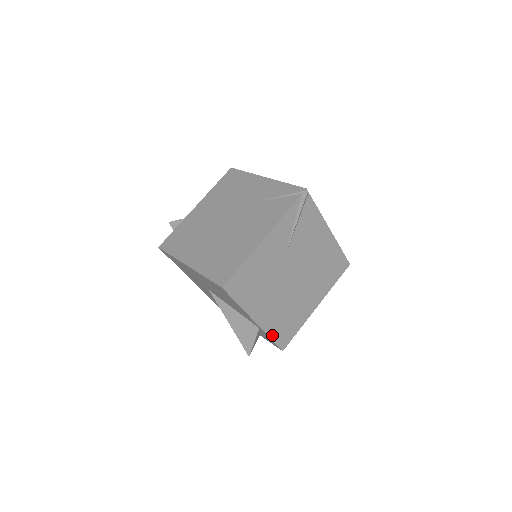
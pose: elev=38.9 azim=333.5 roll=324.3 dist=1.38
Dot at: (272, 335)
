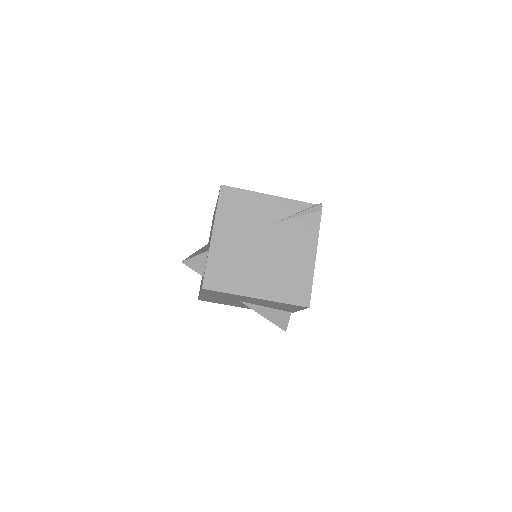
Dot at: (210, 263)
